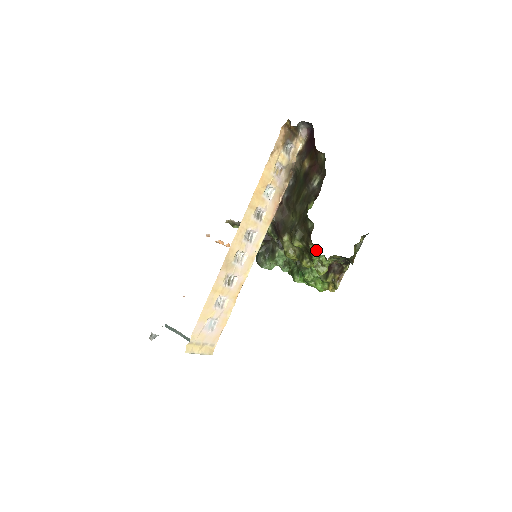
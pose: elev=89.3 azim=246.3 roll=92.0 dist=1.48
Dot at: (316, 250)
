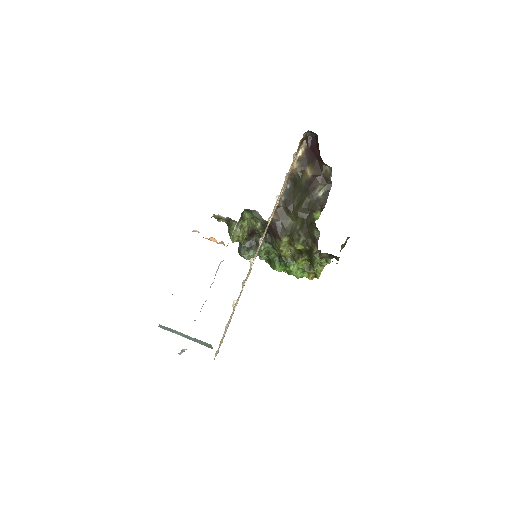
Dot at: (320, 255)
